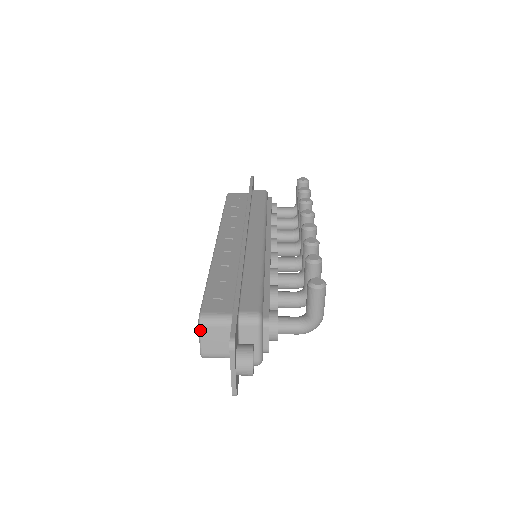
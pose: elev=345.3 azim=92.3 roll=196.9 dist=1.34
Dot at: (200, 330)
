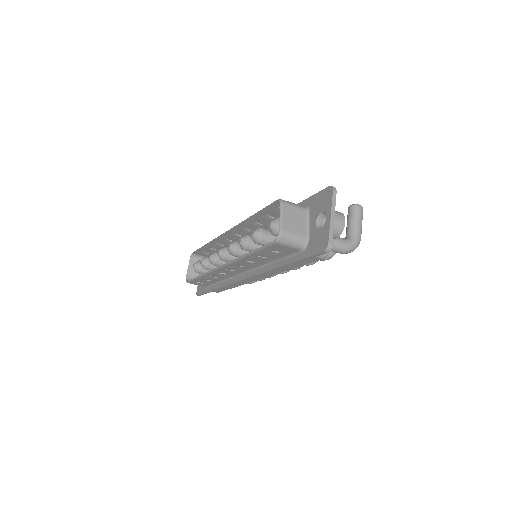
Dot at: (282, 207)
